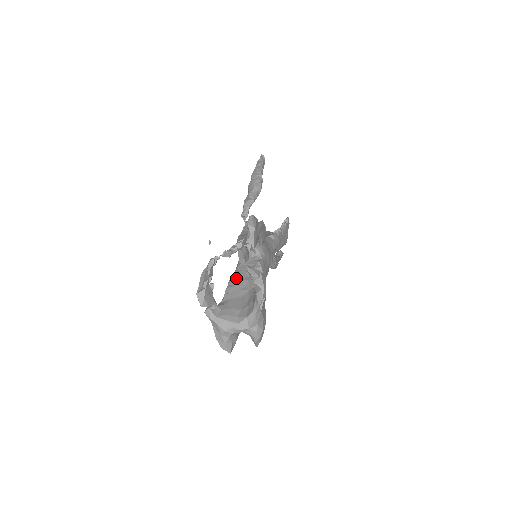
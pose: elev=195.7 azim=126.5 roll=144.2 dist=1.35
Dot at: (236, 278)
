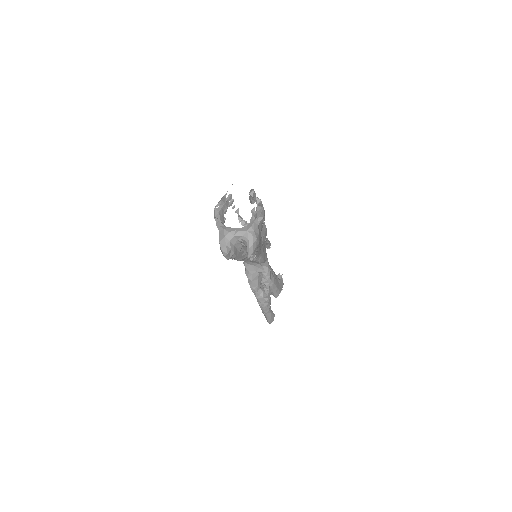
Dot at: occluded
